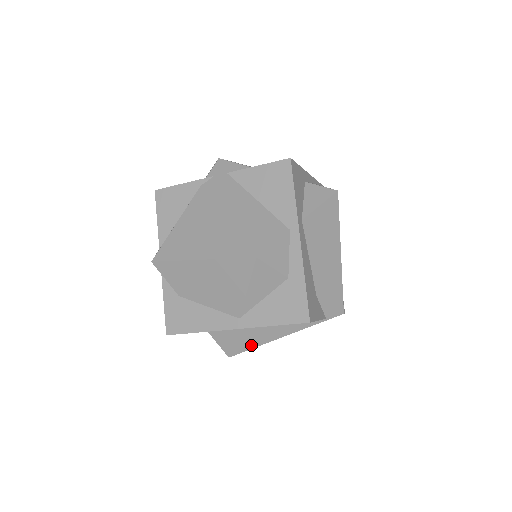
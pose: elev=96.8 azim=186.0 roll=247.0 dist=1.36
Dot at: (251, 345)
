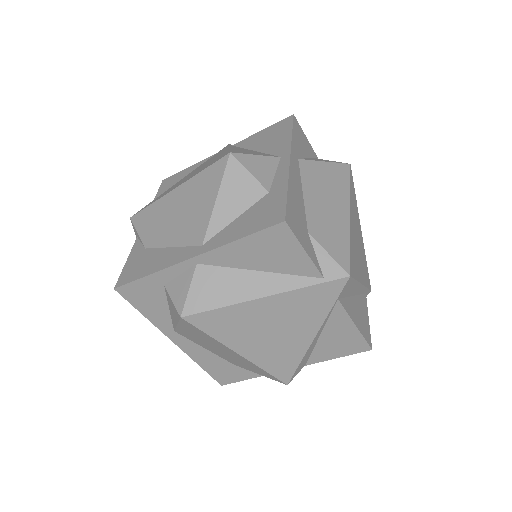
Dot at: (214, 301)
